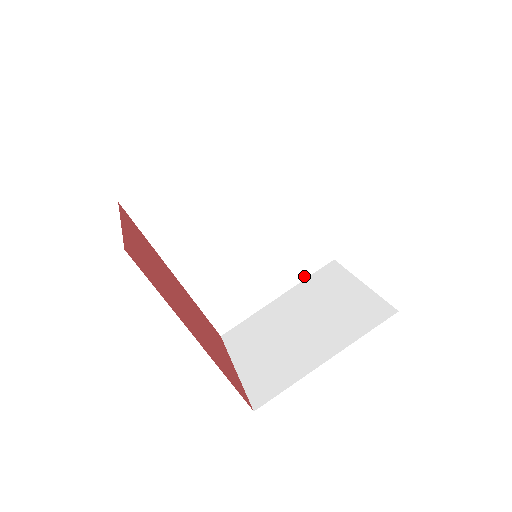
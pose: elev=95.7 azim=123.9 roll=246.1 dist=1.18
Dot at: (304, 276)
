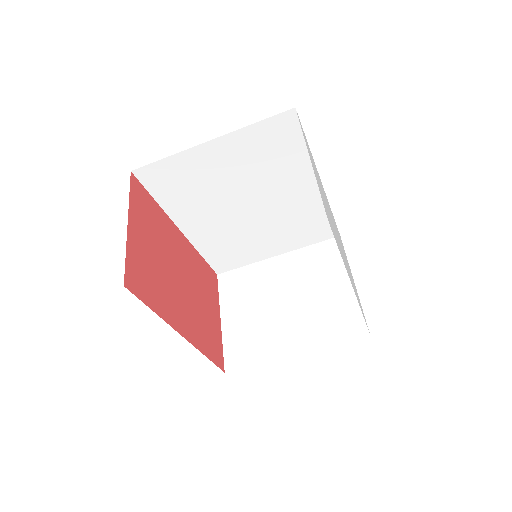
Dot at: (306, 244)
